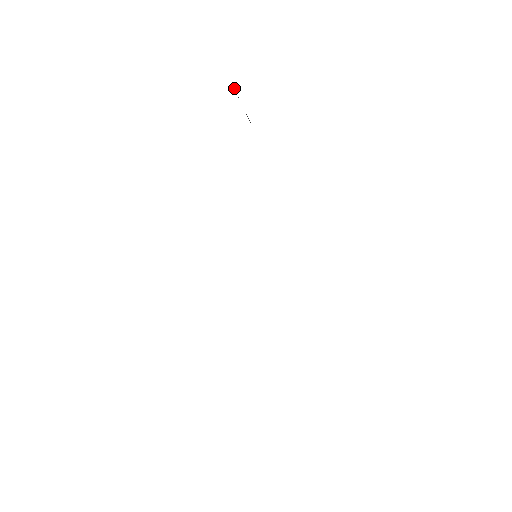
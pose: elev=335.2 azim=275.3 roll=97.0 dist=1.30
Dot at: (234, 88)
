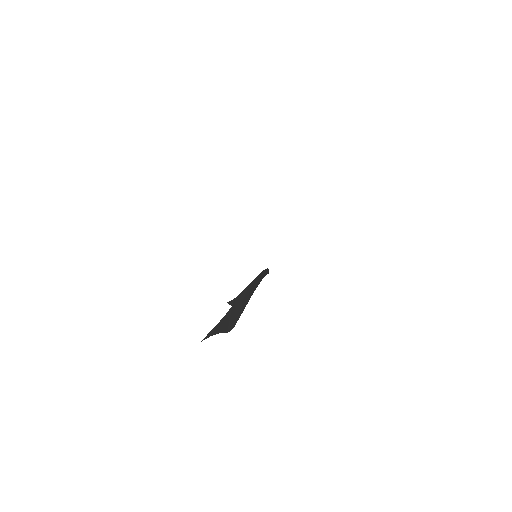
Dot at: occluded
